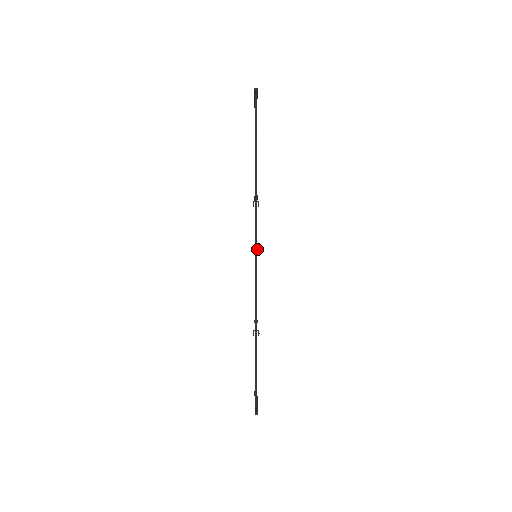
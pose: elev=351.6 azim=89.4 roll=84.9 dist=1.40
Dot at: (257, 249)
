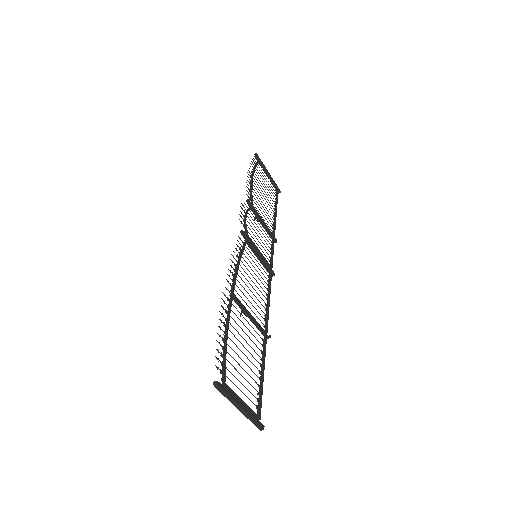
Dot at: (244, 232)
